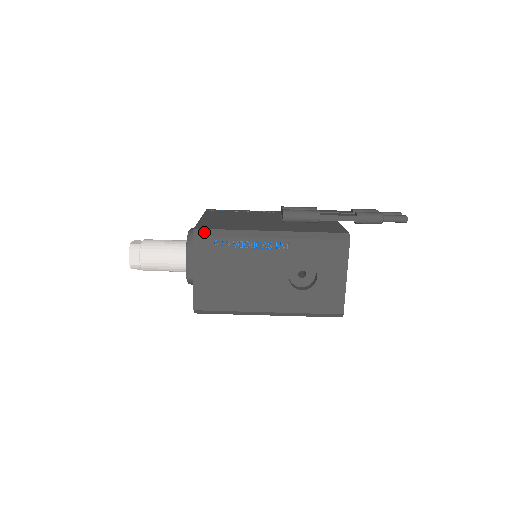
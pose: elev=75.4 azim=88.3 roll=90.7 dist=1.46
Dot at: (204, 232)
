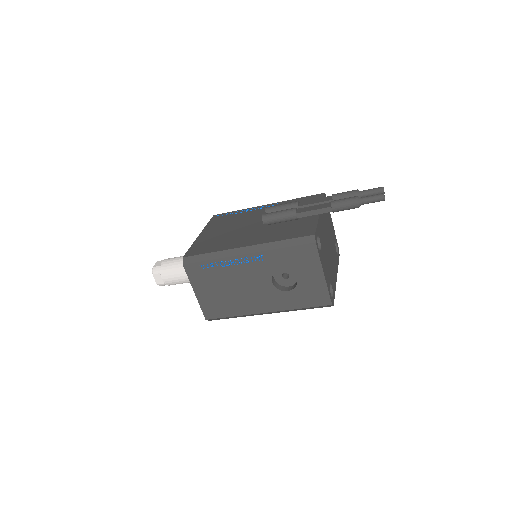
Dot at: (191, 259)
